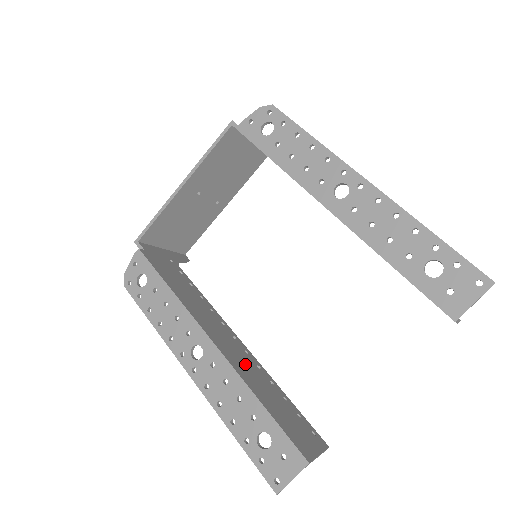
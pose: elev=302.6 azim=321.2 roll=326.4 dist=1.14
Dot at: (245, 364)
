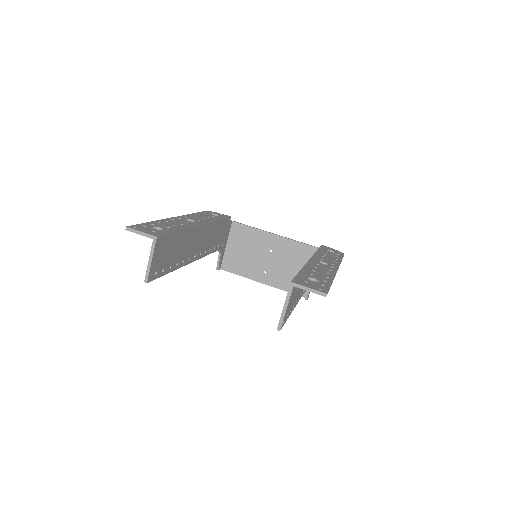
Dot at: (189, 245)
